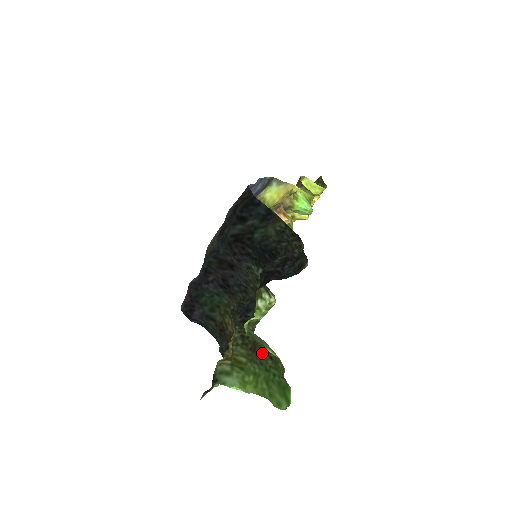
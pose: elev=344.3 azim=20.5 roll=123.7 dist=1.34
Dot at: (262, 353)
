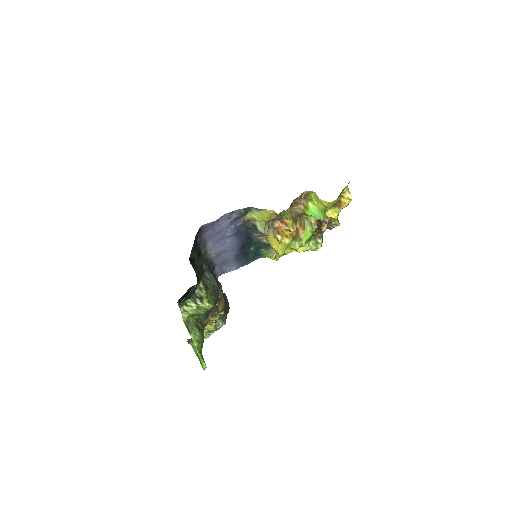
Dot at: occluded
